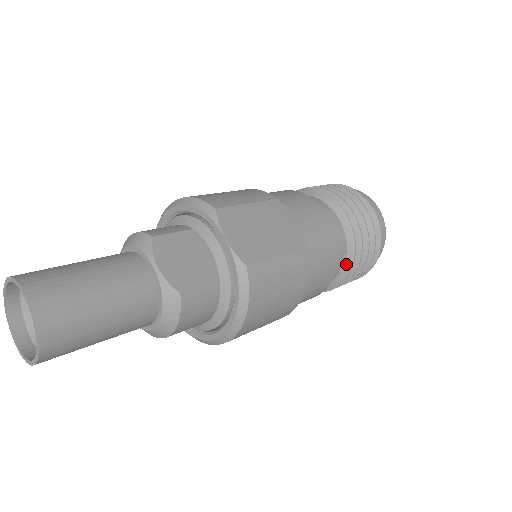
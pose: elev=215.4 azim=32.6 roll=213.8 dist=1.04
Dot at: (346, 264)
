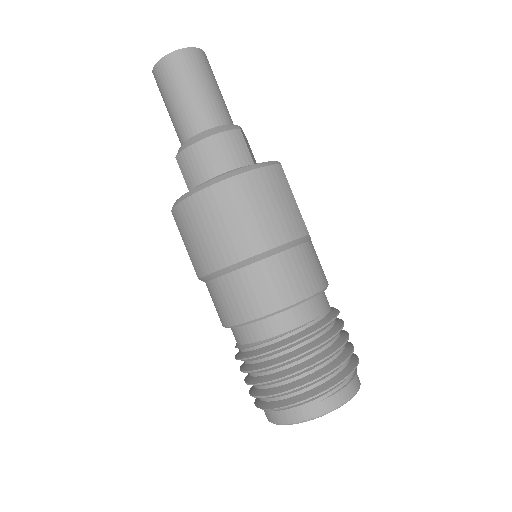
Dot at: (311, 327)
